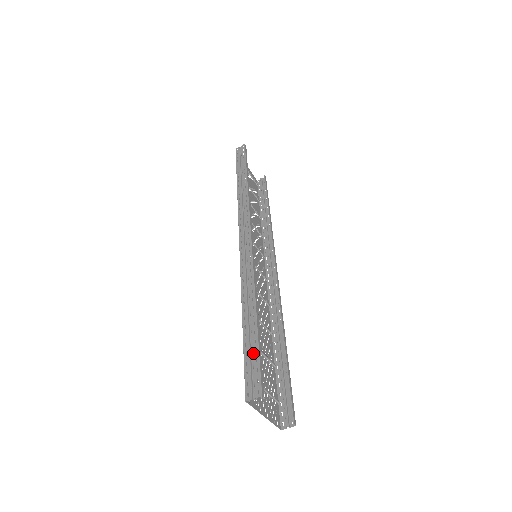
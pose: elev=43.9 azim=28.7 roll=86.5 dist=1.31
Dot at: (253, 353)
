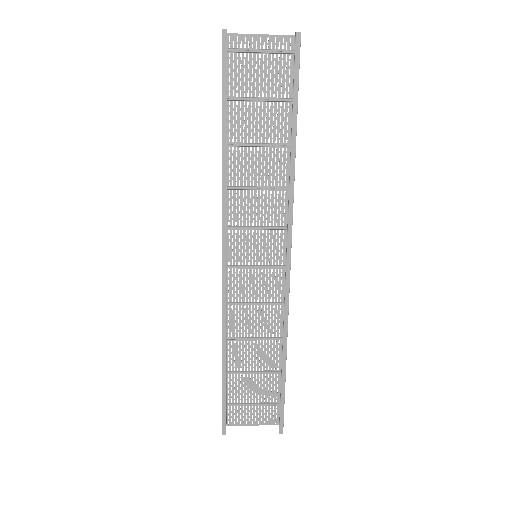
Dot at: (222, 398)
